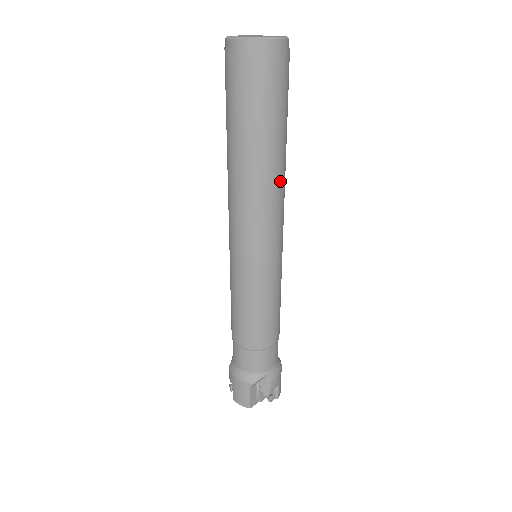
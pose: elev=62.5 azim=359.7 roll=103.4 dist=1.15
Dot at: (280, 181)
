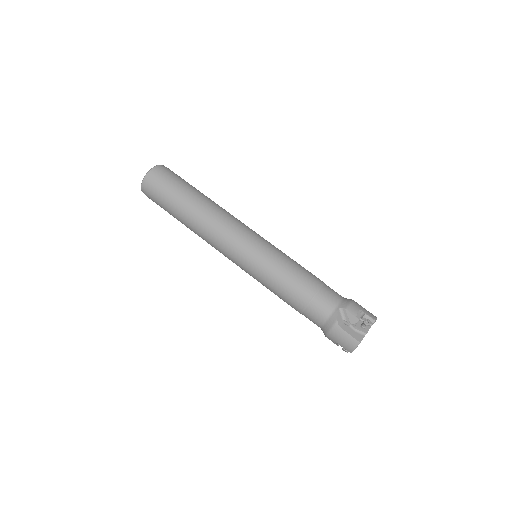
Dot at: (216, 209)
